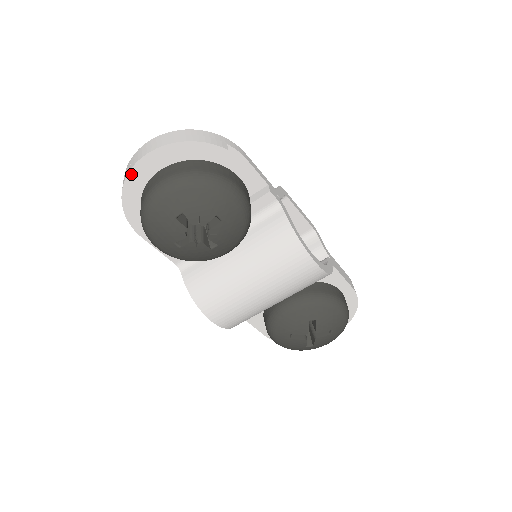
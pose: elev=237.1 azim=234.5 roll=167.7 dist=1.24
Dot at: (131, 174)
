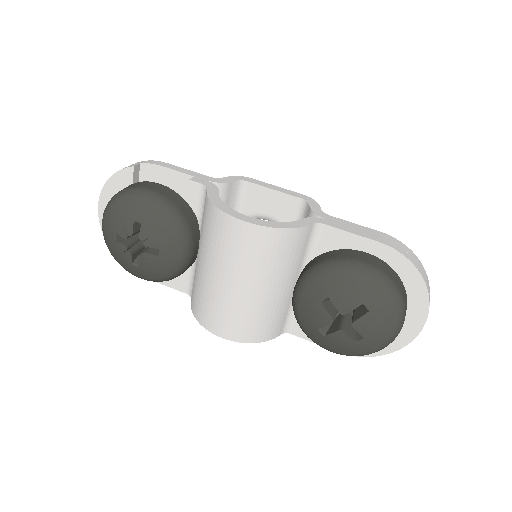
Dot at: occluded
